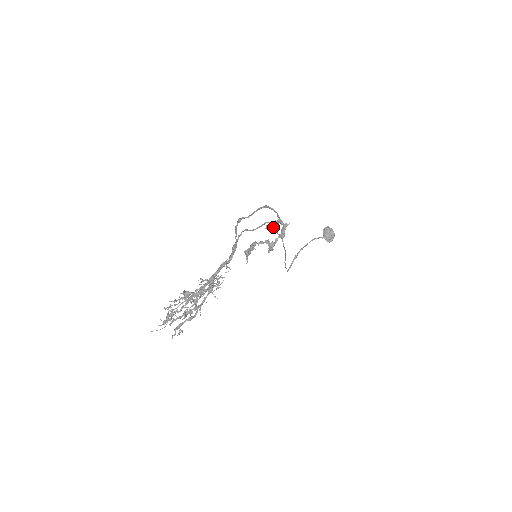
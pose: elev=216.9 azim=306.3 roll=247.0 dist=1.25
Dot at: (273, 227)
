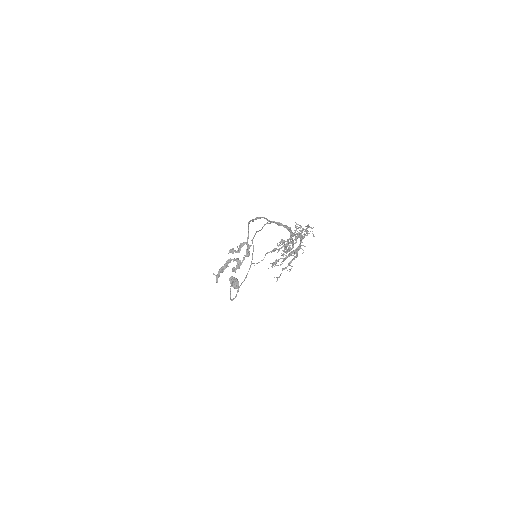
Dot at: occluded
